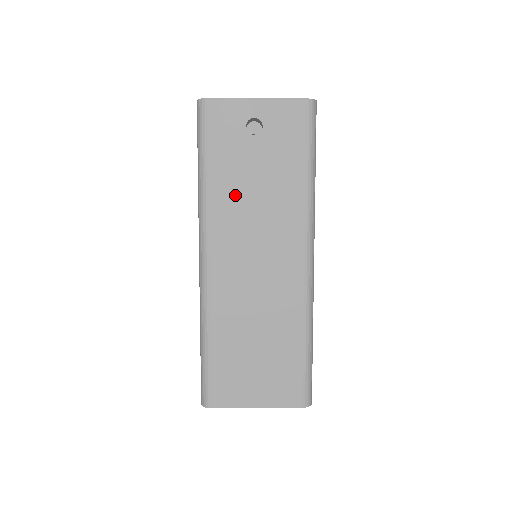
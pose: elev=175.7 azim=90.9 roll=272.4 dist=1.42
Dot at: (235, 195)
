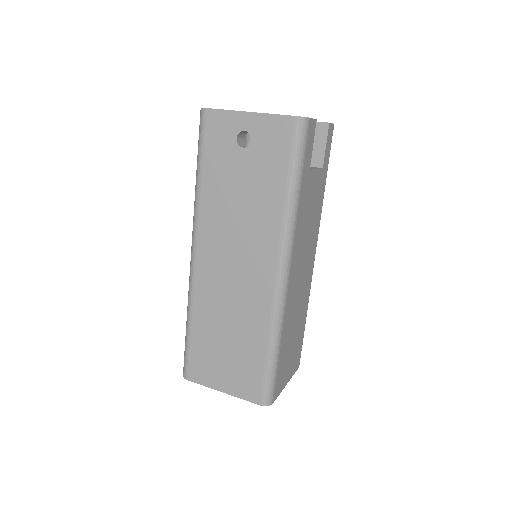
Dot at: (221, 202)
